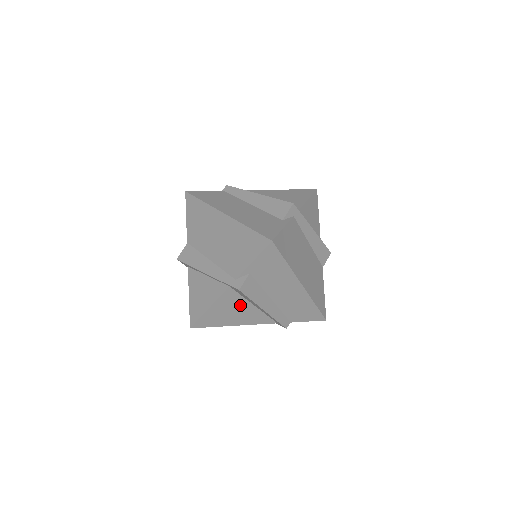
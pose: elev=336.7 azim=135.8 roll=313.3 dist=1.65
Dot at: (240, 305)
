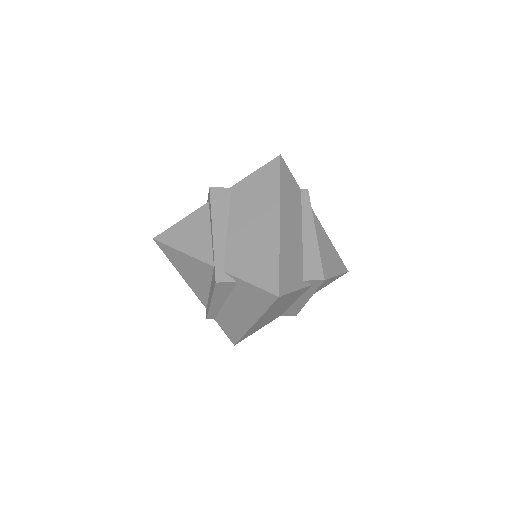
Dot at: (203, 277)
